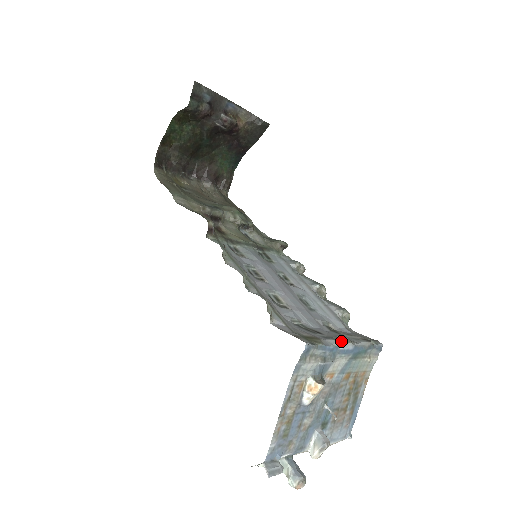
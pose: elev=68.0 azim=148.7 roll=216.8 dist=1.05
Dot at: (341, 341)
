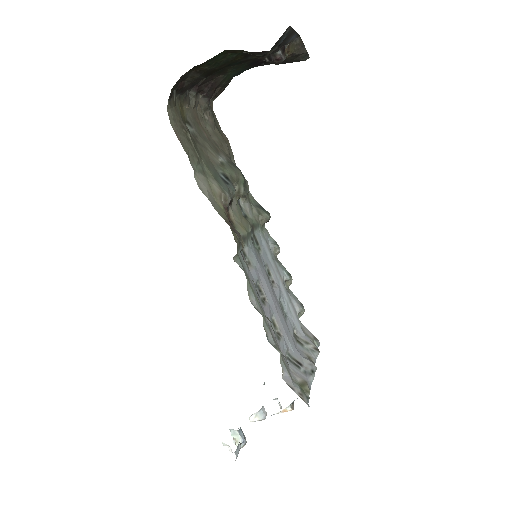
Dot at: (314, 374)
